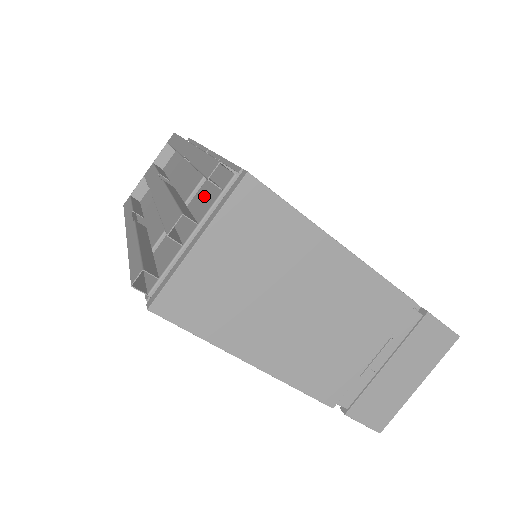
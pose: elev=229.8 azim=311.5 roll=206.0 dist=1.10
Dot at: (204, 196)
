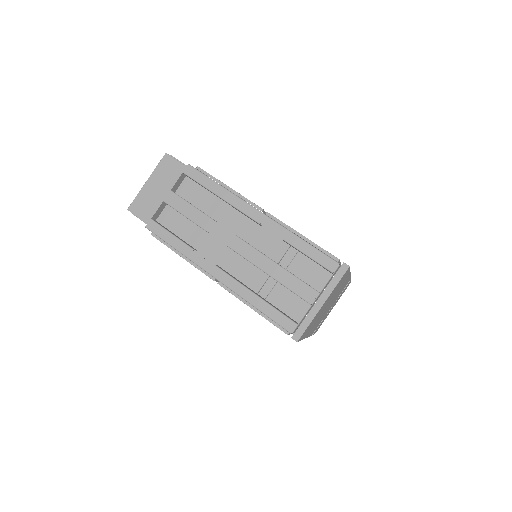
Dot at: (309, 269)
